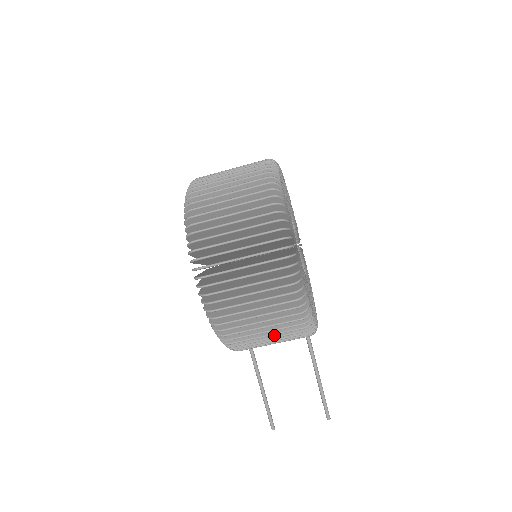
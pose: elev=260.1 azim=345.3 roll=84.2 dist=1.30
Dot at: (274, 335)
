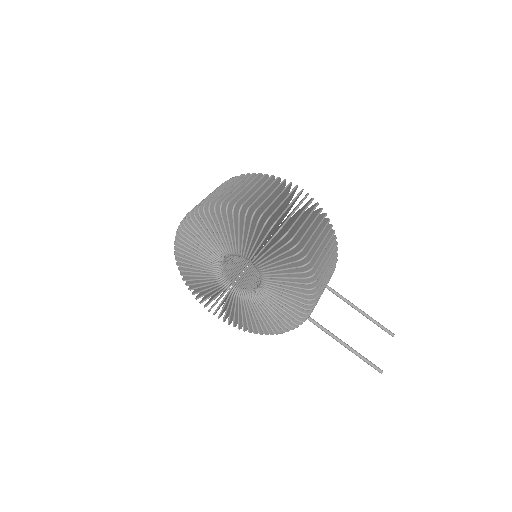
Dot at: (327, 257)
